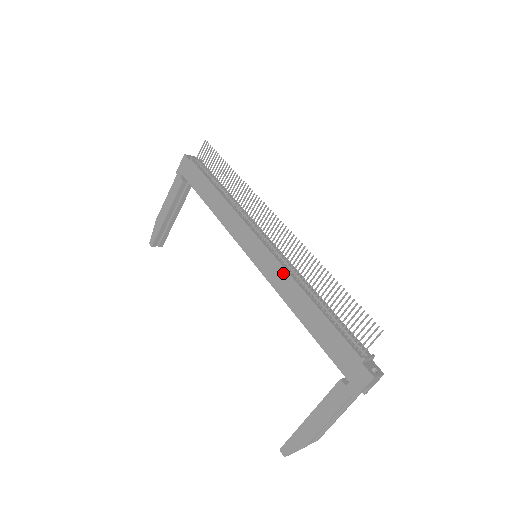
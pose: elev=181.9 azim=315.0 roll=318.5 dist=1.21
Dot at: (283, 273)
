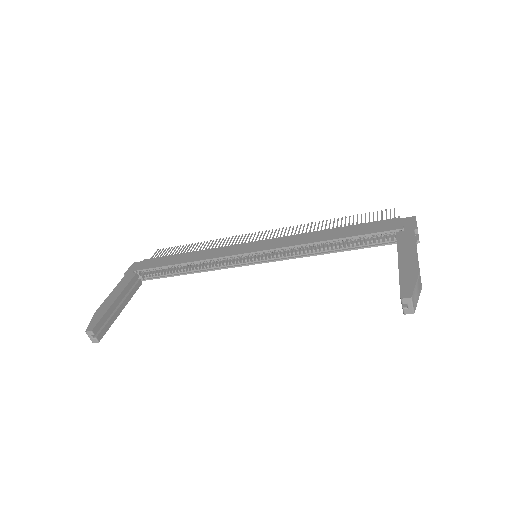
Dot at: (295, 236)
